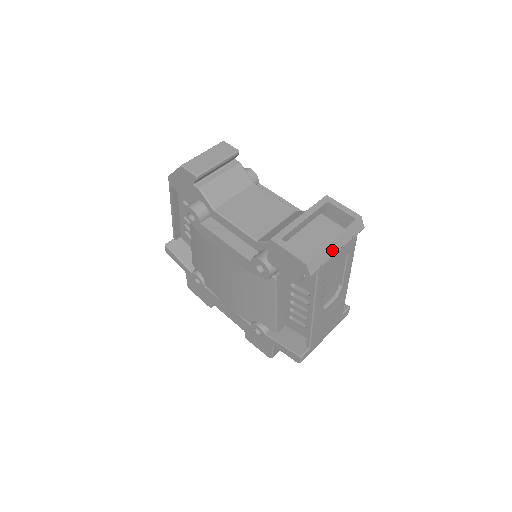
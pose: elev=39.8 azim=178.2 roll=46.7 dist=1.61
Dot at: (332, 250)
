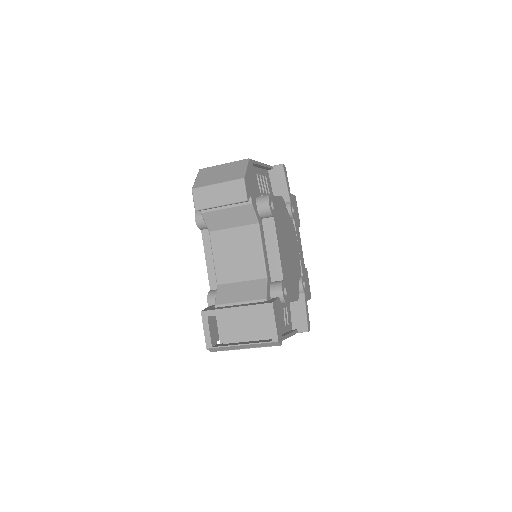
Dot at: (237, 348)
